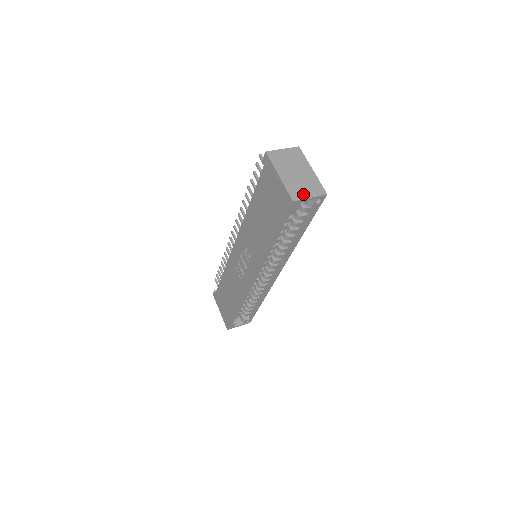
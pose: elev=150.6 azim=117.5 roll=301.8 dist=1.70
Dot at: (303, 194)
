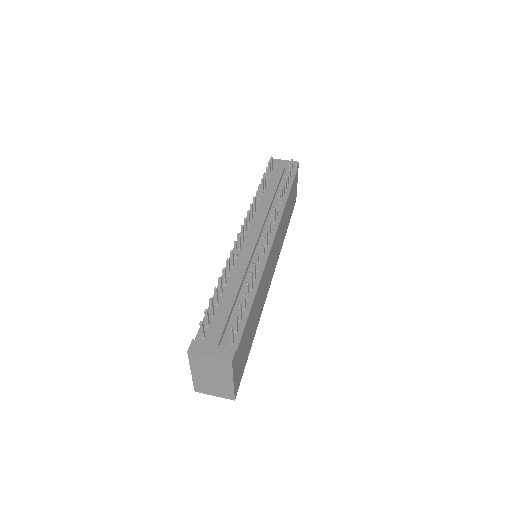
Dot at: (208, 392)
